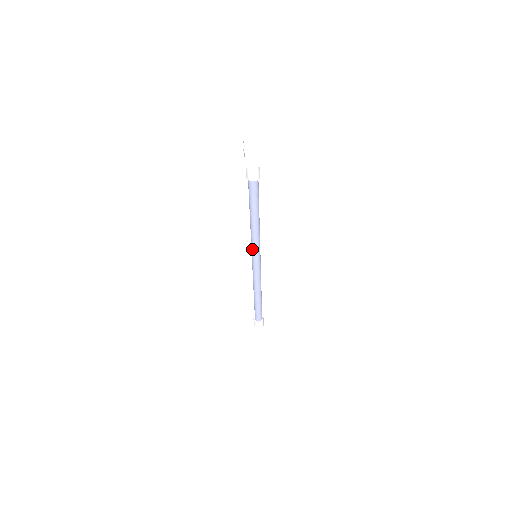
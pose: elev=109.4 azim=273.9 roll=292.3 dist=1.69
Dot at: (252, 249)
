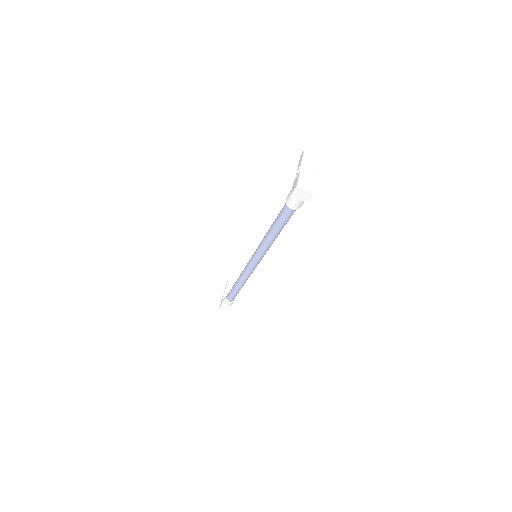
Dot at: (256, 253)
